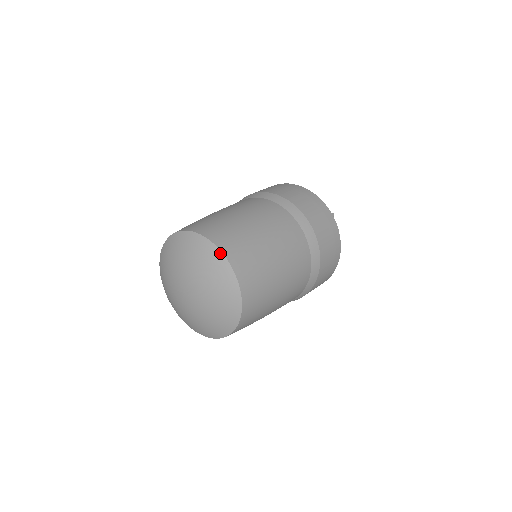
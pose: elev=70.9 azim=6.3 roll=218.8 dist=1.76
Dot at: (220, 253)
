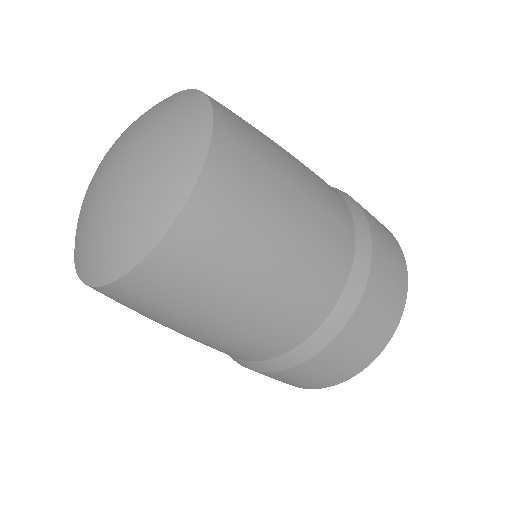
Dot at: (203, 96)
